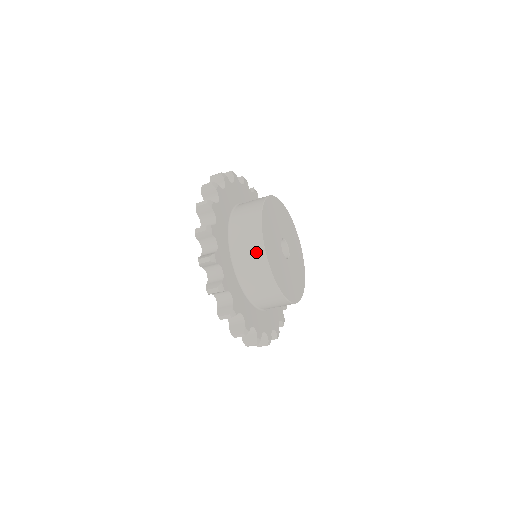
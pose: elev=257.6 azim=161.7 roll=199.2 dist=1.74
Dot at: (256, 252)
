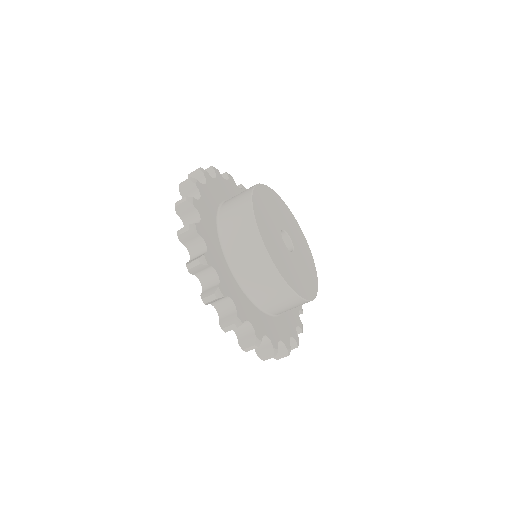
Dot at: (273, 283)
